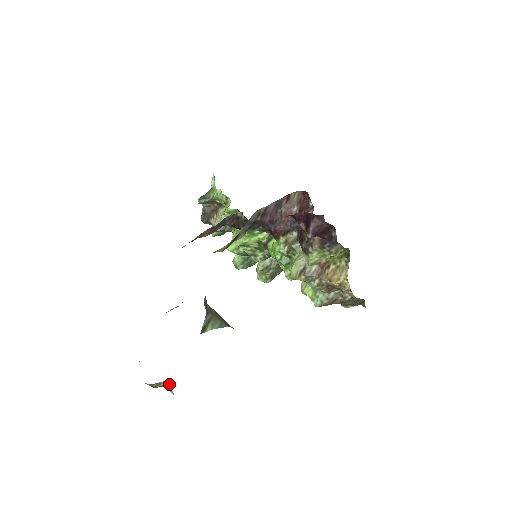
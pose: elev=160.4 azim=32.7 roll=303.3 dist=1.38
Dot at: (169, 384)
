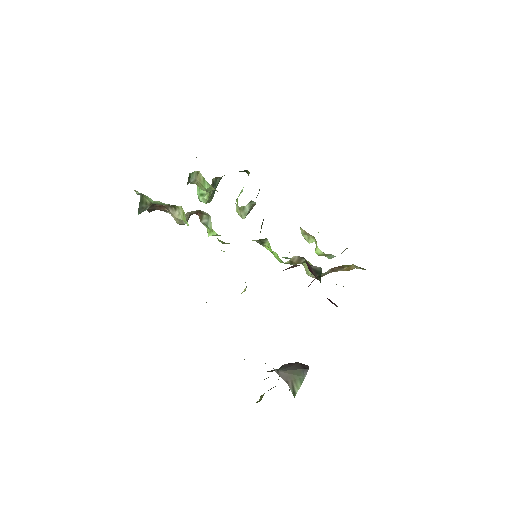
Dot at: occluded
